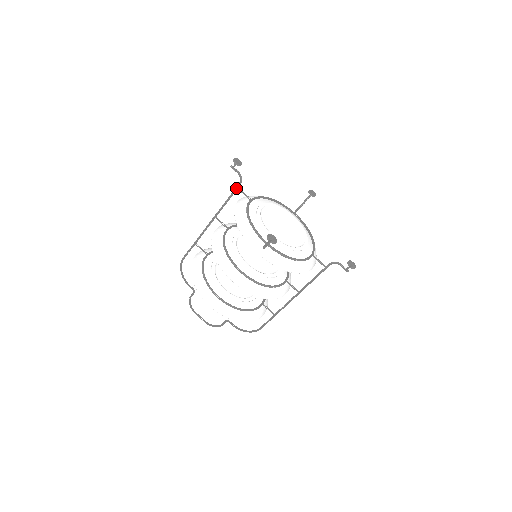
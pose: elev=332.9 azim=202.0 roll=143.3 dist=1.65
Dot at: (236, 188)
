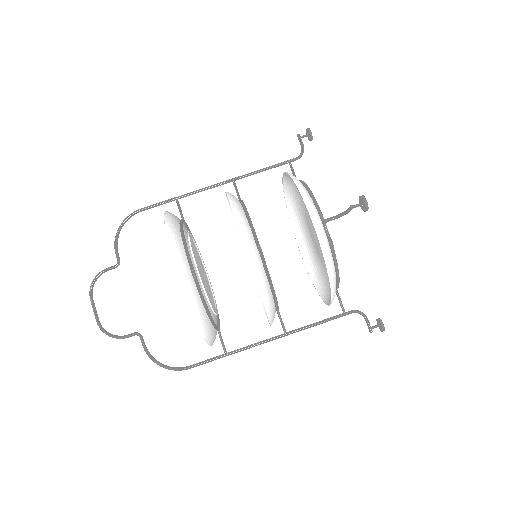
Dot at: (288, 160)
